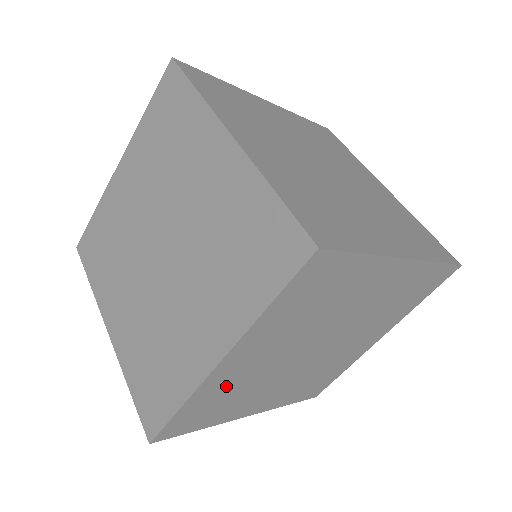
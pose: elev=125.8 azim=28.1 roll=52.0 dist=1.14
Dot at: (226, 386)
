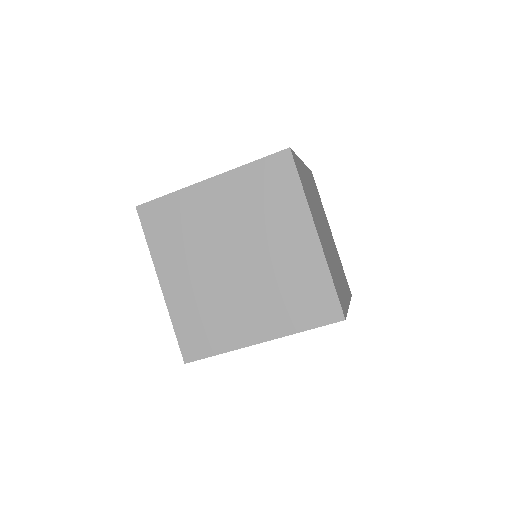
Dot at: (189, 305)
